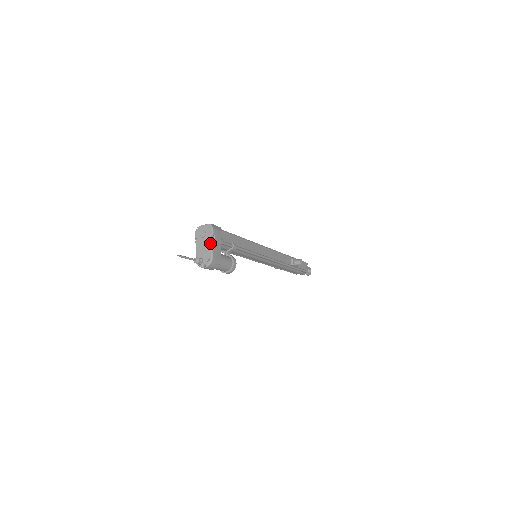
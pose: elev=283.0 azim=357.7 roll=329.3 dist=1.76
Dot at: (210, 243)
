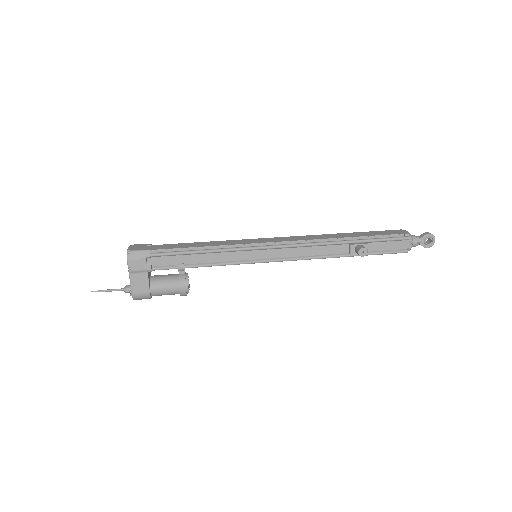
Dot at: (129, 276)
